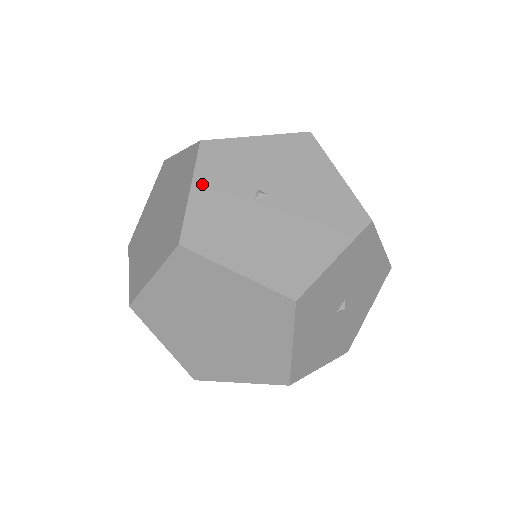
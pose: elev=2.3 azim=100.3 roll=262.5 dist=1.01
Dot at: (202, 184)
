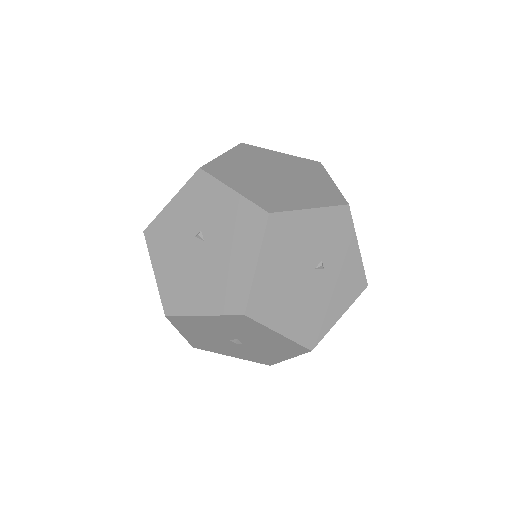
Dot at: (178, 202)
